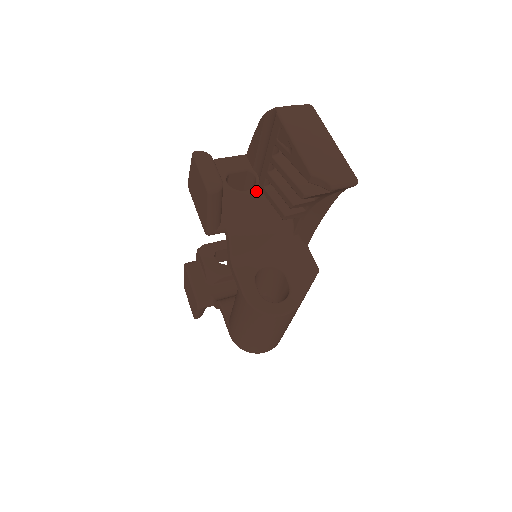
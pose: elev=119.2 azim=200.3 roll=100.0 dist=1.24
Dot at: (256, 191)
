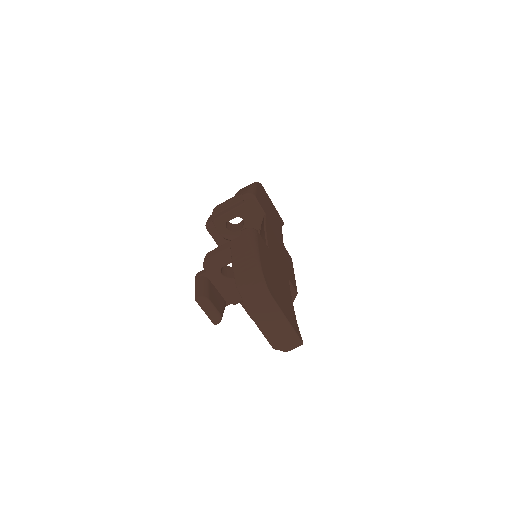
Dot at: occluded
